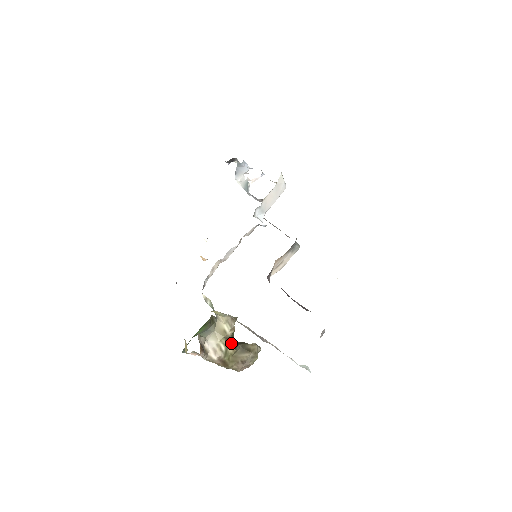
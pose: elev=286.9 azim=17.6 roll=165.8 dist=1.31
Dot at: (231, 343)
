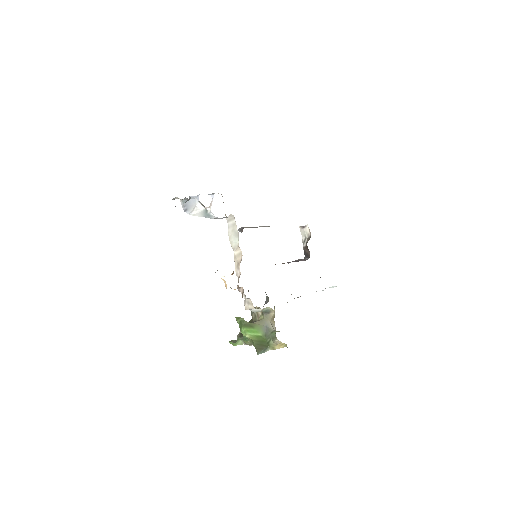
Dot at: occluded
